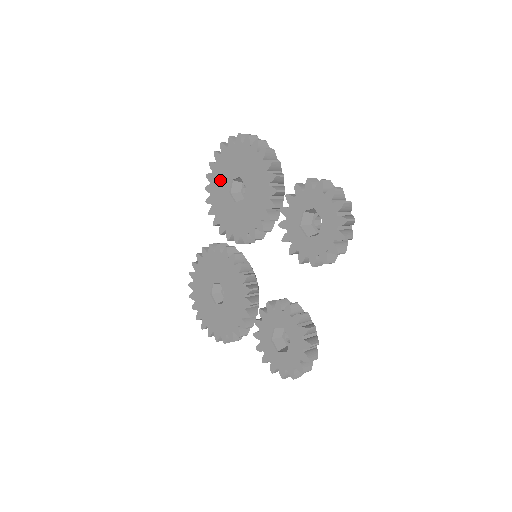
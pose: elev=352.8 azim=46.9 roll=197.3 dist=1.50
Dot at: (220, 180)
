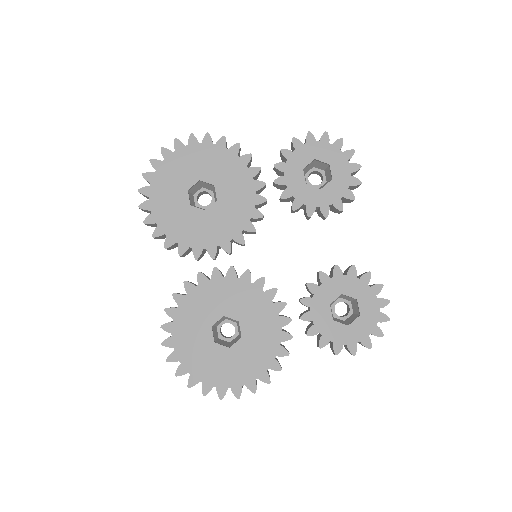
Dot at: (168, 199)
